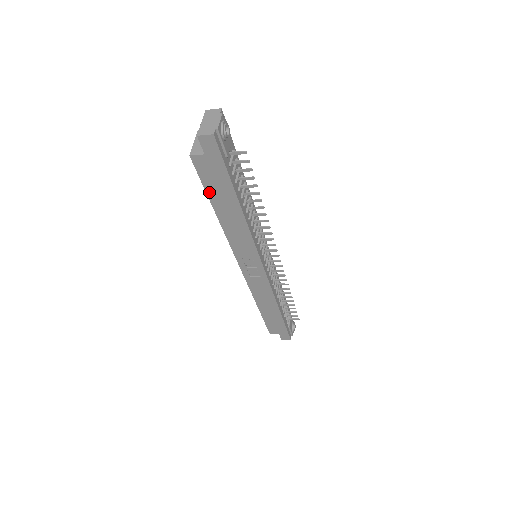
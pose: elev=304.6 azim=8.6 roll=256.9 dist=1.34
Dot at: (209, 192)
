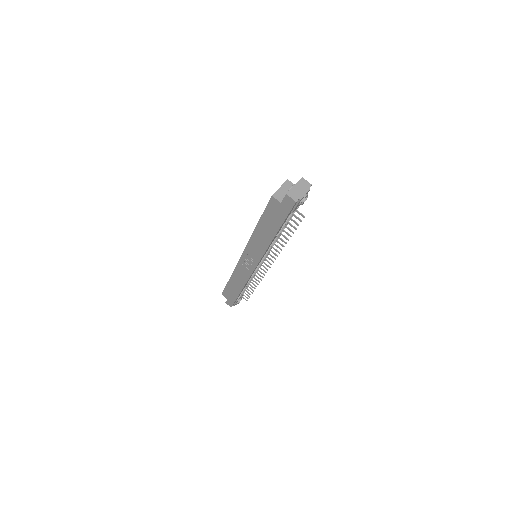
Dot at: (264, 216)
